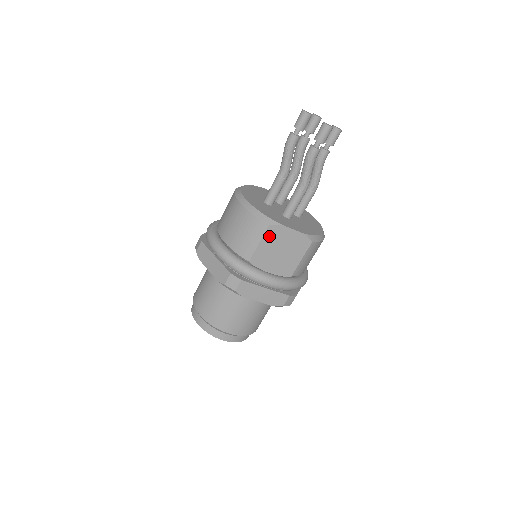
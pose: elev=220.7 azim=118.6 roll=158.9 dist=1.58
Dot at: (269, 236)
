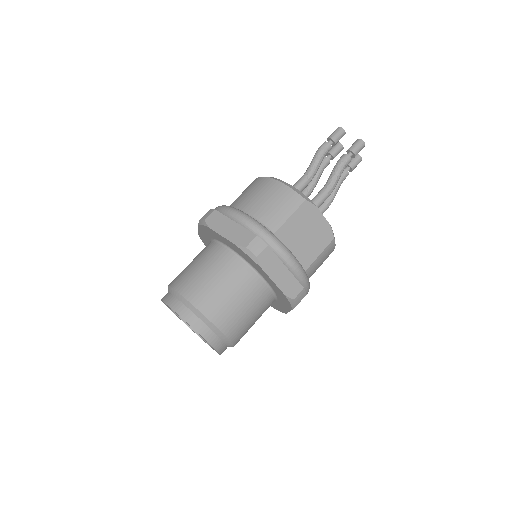
Dot at: (302, 212)
